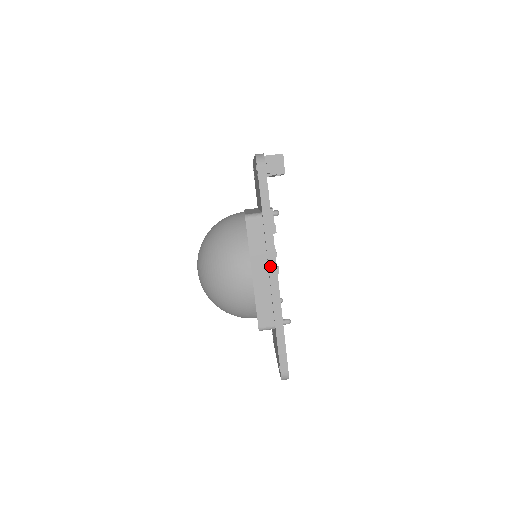
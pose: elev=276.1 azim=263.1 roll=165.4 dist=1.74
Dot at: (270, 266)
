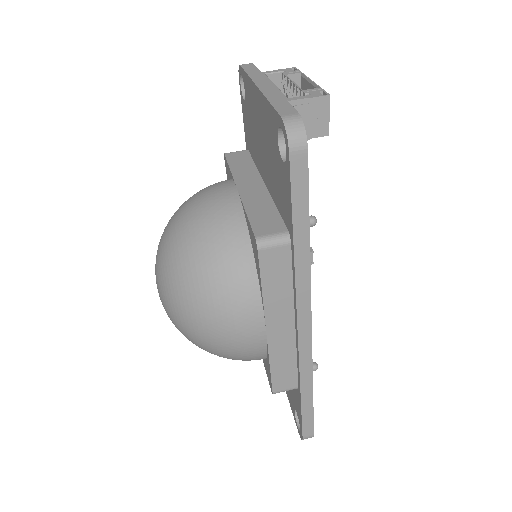
Dot at: (300, 320)
